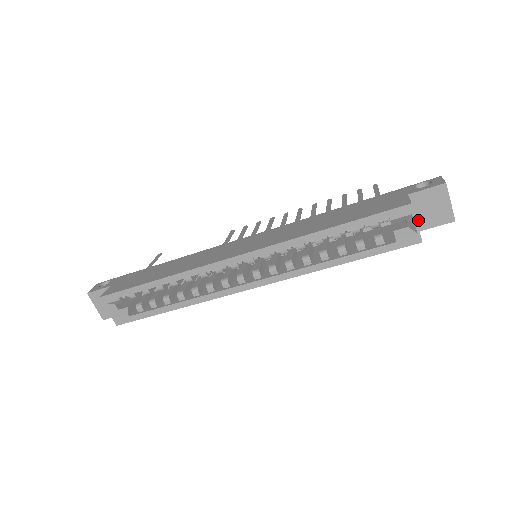
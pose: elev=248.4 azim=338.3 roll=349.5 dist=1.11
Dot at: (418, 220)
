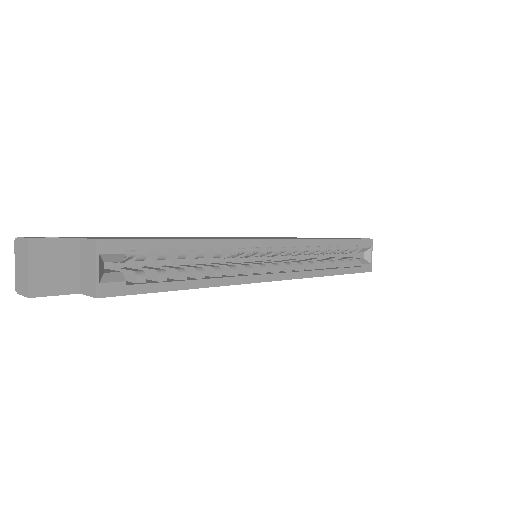
Dot at: occluded
